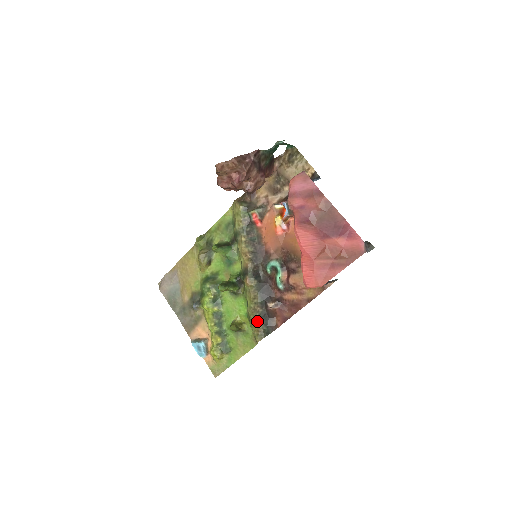
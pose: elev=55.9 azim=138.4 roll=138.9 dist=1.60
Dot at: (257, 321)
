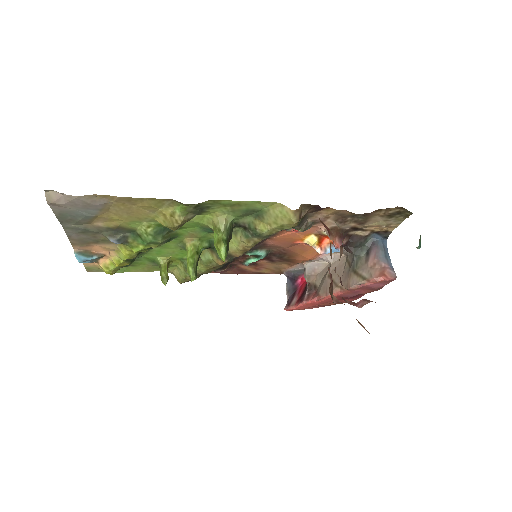
Dot at: occluded
